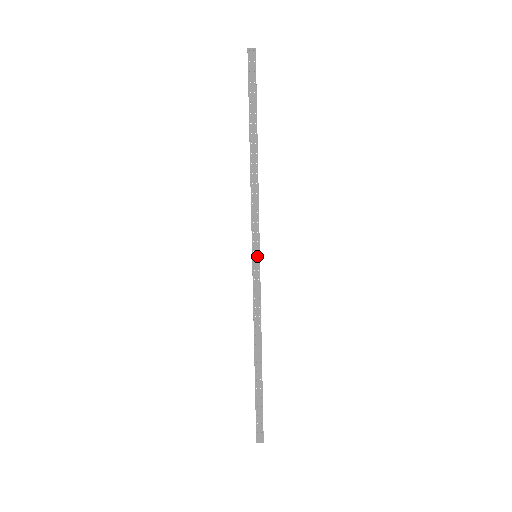
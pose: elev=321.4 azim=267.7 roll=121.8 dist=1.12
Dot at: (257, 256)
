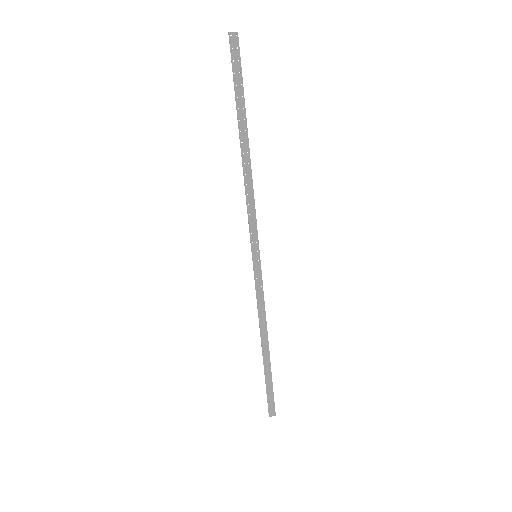
Dot at: (257, 256)
